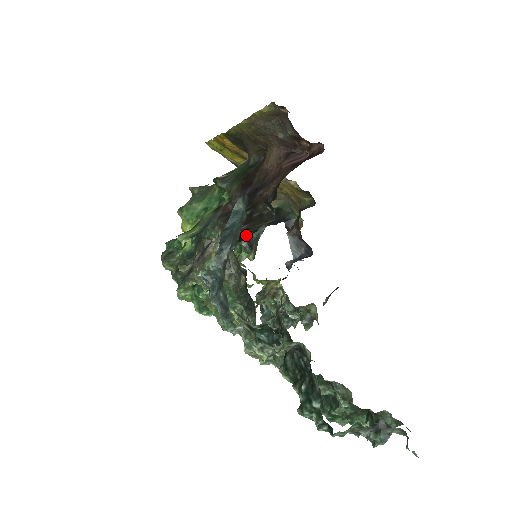
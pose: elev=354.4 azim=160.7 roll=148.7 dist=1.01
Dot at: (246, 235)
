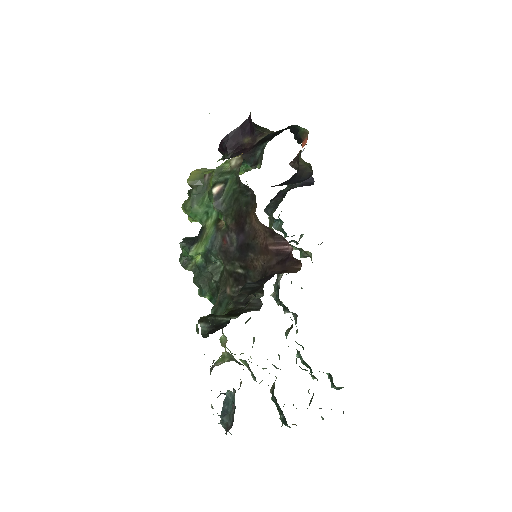
Dot at: occluded
